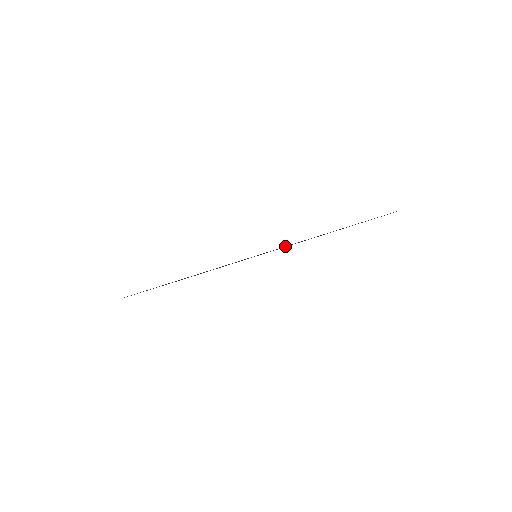
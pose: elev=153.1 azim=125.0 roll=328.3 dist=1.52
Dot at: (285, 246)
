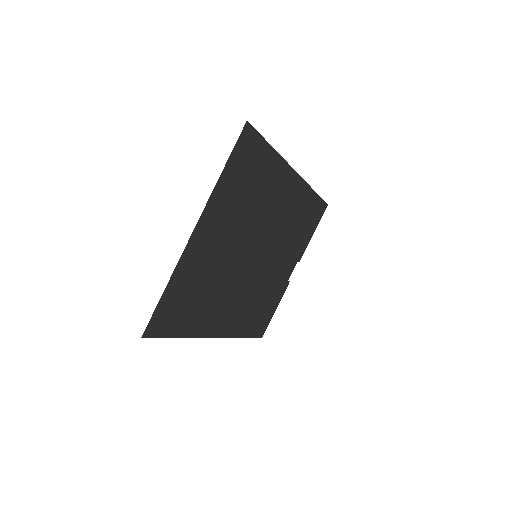
Dot at: (265, 289)
